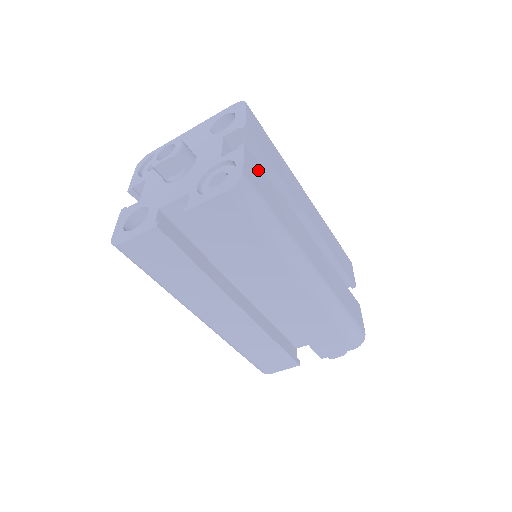
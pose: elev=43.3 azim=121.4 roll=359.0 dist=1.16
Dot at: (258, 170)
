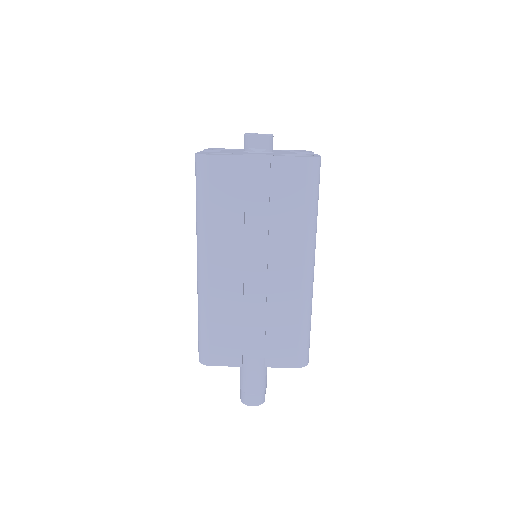
Dot at: occluded
